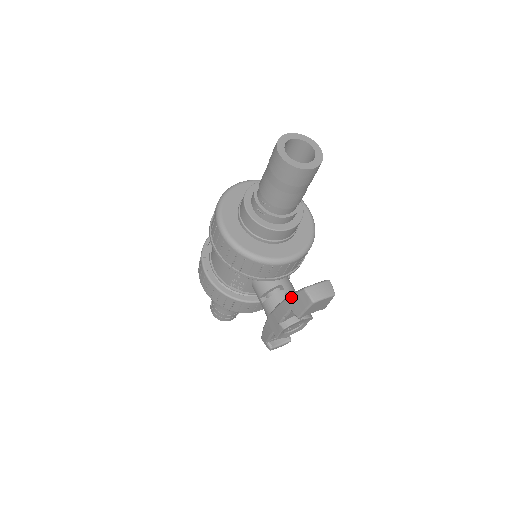
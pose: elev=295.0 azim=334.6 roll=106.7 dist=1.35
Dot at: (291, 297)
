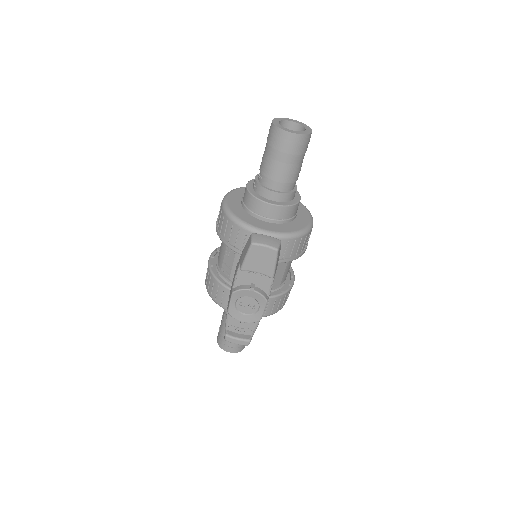
Dot at: (243, 249)
